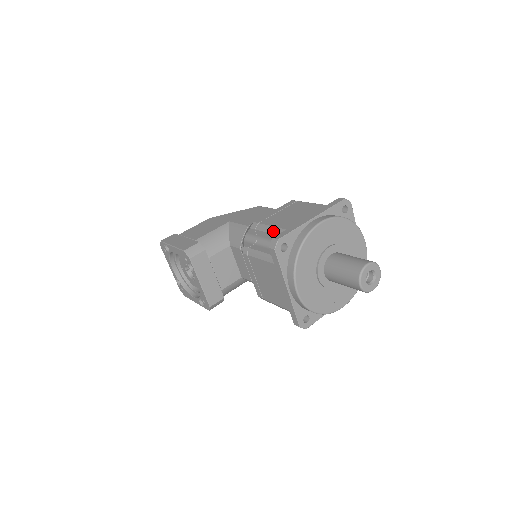
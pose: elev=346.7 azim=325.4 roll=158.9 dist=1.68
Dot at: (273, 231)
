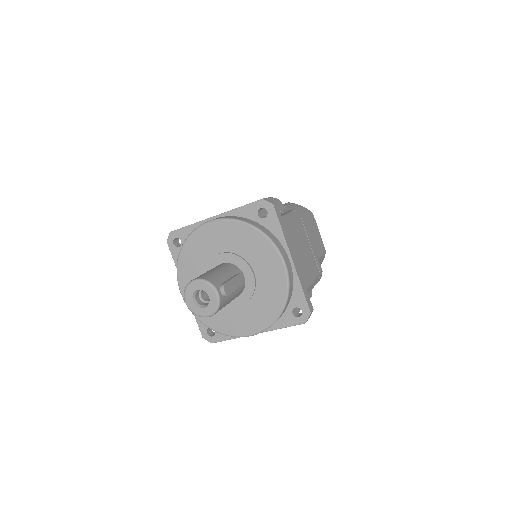
Dot at: occluded
